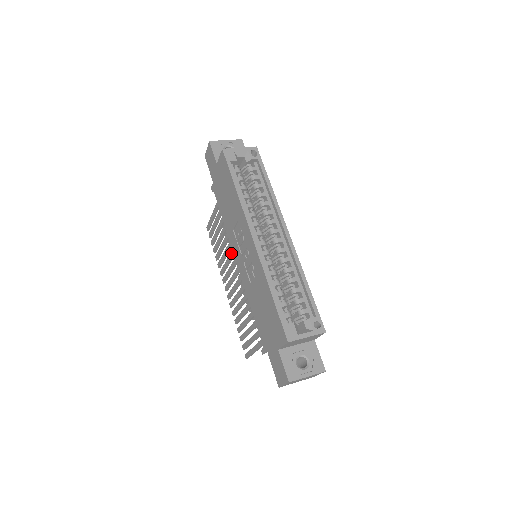
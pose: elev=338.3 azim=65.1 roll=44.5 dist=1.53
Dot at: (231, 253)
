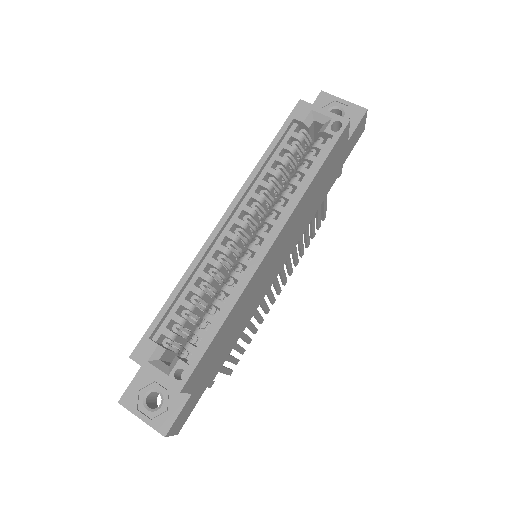
Dot at: occluded
